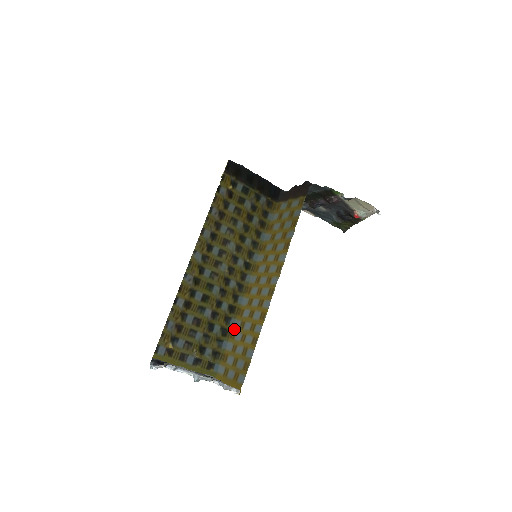
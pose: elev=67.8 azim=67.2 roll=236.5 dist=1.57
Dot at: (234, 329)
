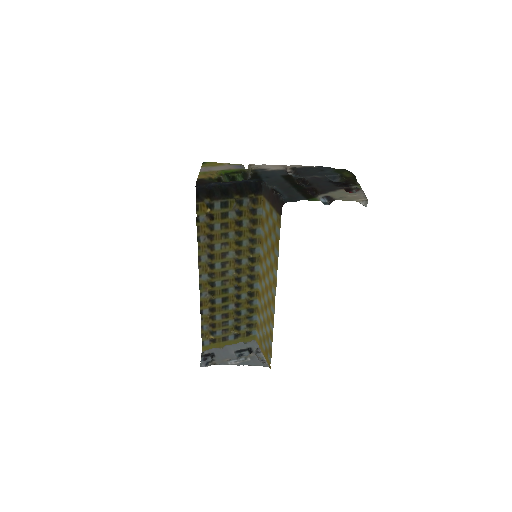
Dot at: (258, 307)
